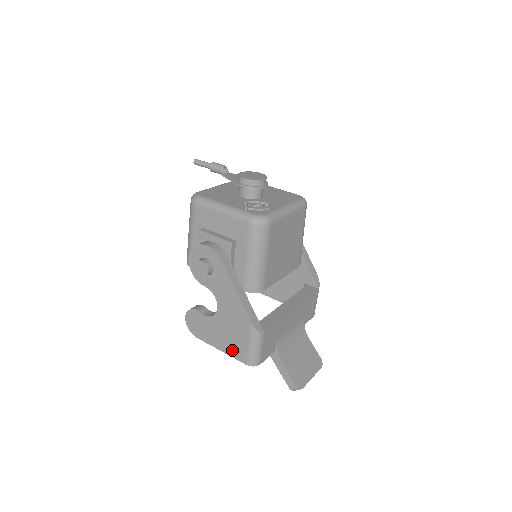
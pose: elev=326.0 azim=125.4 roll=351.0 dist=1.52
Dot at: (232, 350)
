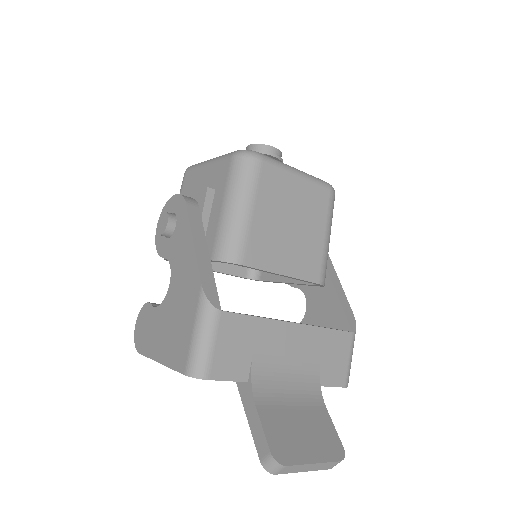
Dot at: (172, 353)
